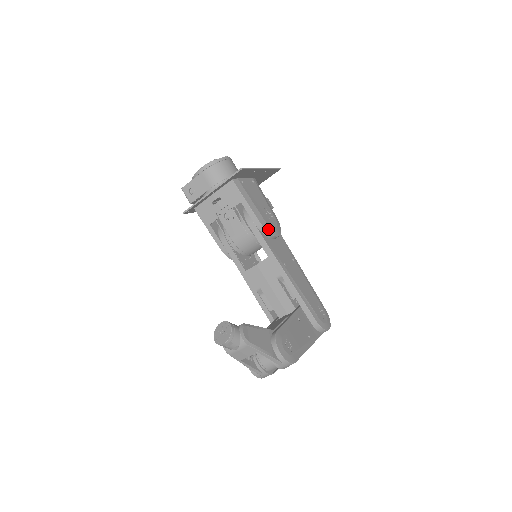
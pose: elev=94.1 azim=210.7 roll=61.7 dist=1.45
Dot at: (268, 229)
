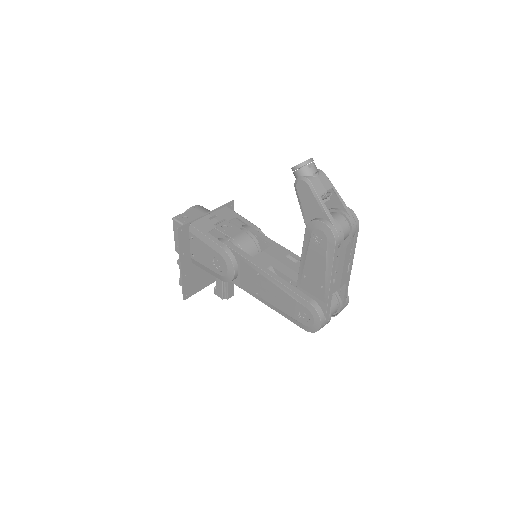
Dot at: occluded
